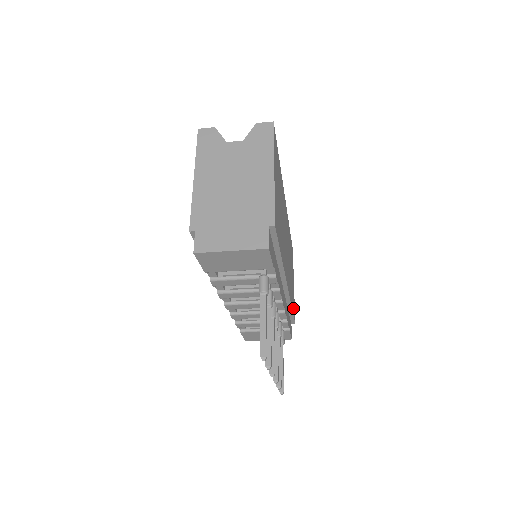
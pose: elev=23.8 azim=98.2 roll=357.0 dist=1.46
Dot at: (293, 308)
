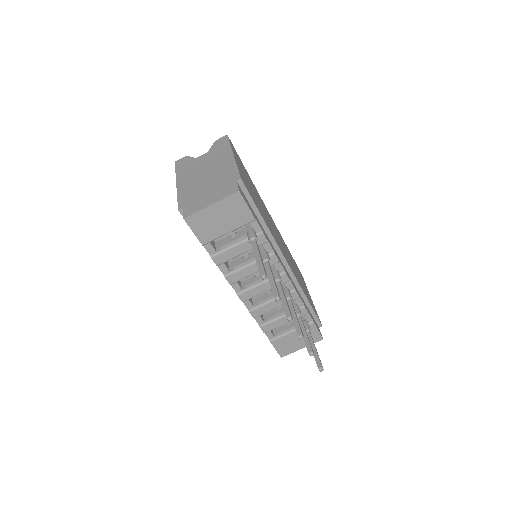
Dot at: occluded
